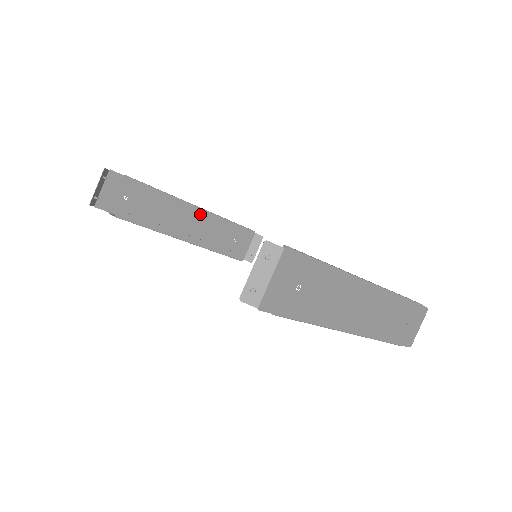
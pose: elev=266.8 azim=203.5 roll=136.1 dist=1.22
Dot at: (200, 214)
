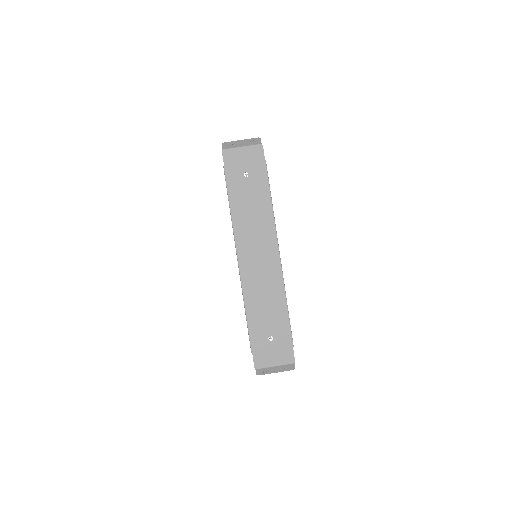
Dot at: occluded
